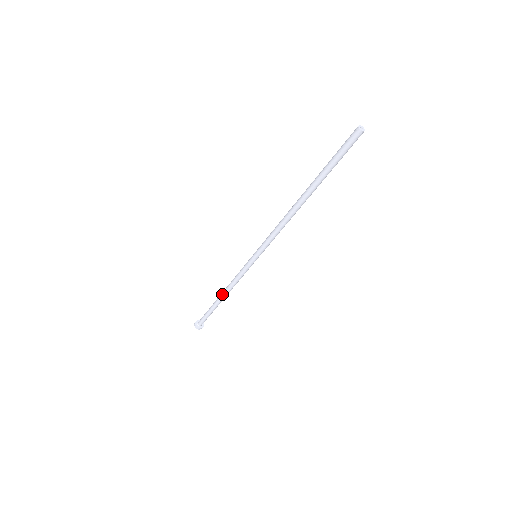
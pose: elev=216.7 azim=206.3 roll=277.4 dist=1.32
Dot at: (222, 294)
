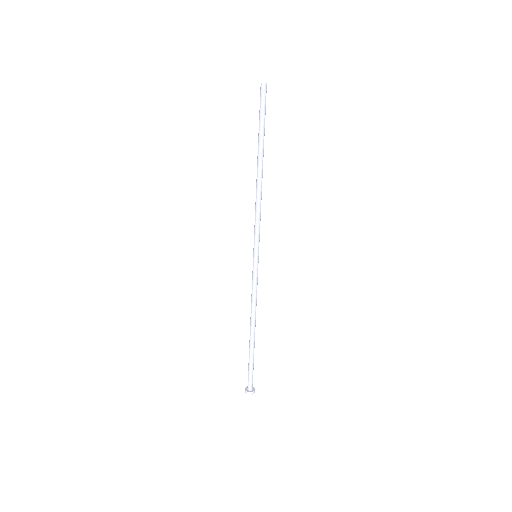
Dot at: (250, 325)
